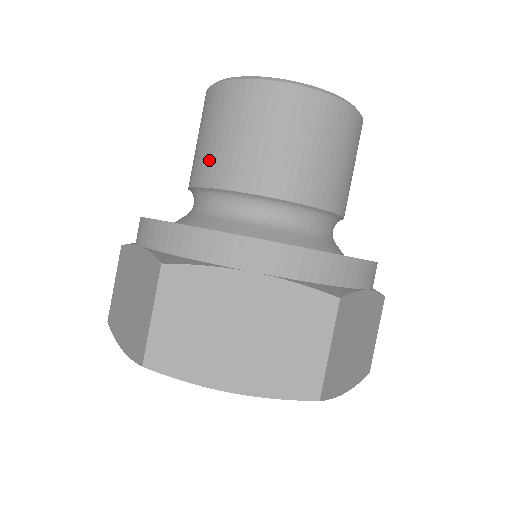
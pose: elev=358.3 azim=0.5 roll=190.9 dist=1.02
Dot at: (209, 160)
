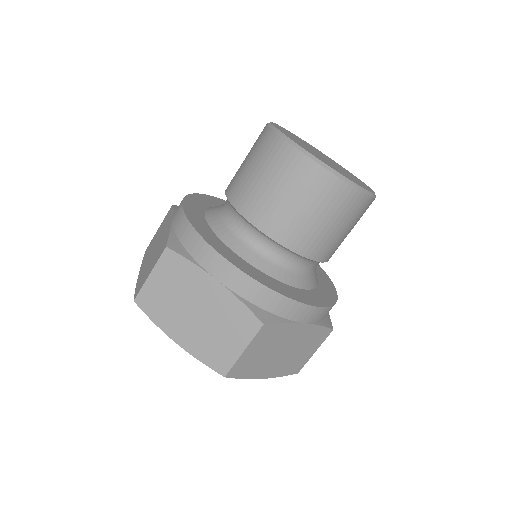
Dot at: (286, 222)
